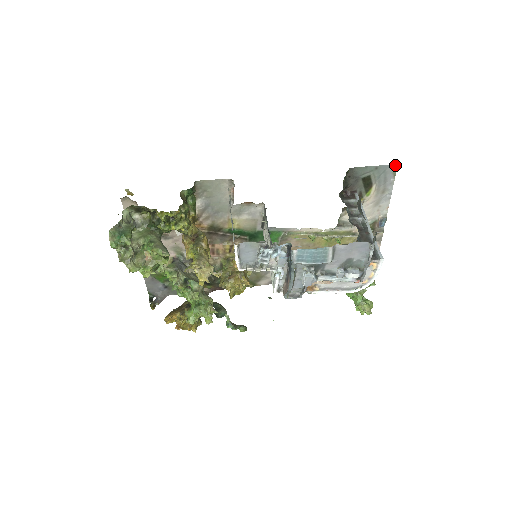
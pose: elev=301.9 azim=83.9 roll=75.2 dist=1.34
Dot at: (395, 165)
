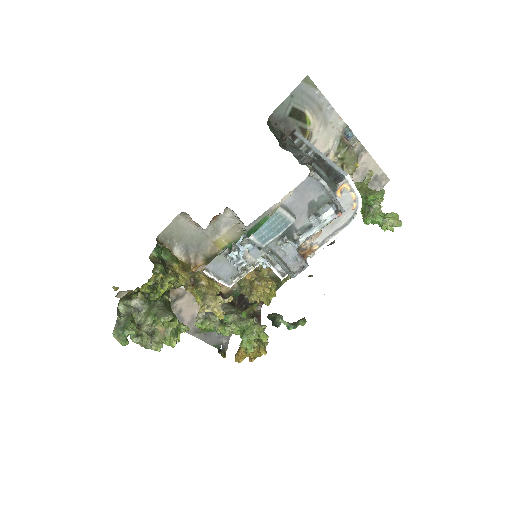
Dot at: (306, 78)
